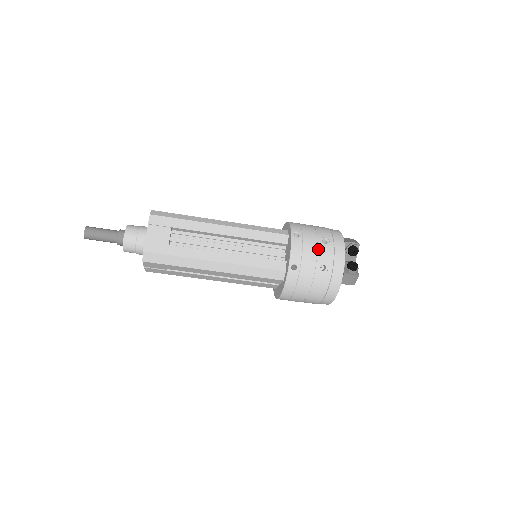
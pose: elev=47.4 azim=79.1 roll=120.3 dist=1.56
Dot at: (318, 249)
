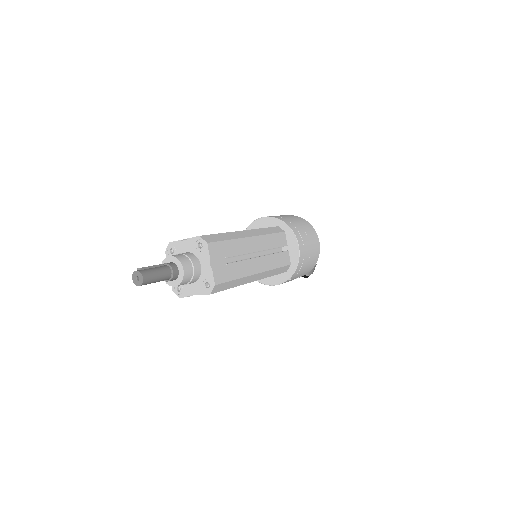
Dot at: occluded
